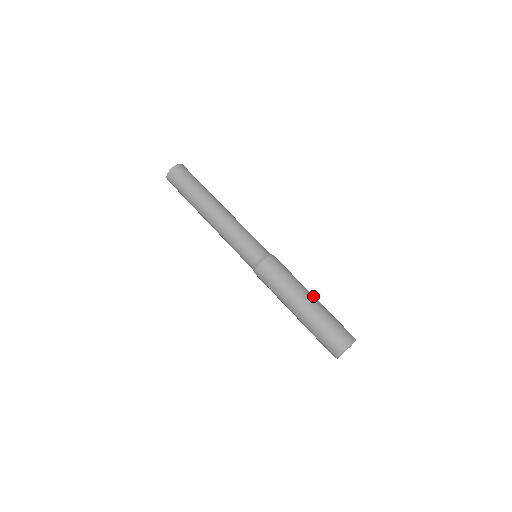
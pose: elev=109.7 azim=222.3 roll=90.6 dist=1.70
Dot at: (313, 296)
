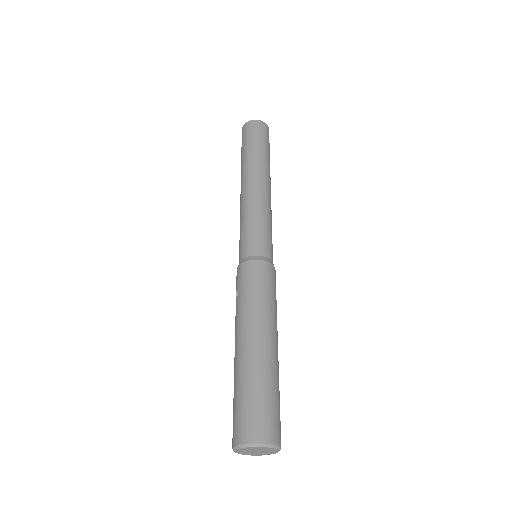
Dot at: (277, 347)
